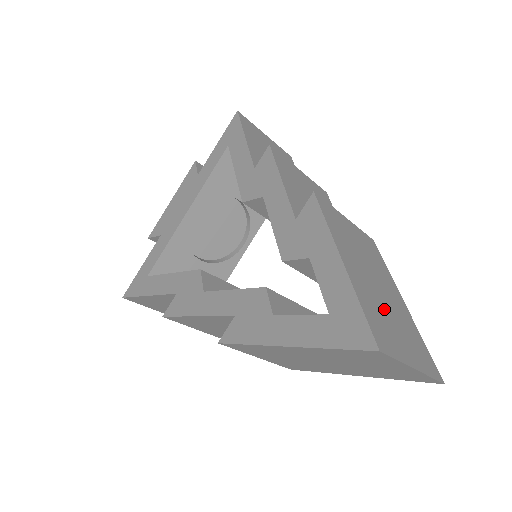
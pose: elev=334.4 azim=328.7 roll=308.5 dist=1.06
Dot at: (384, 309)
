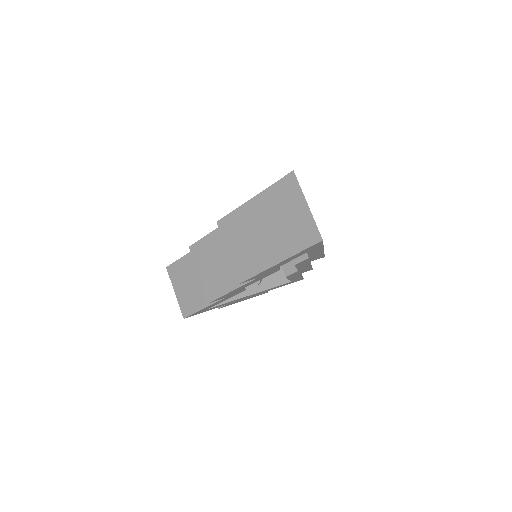
Dot at: occluded
